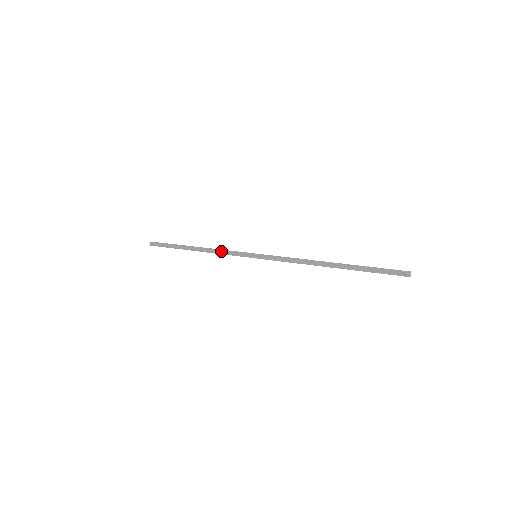
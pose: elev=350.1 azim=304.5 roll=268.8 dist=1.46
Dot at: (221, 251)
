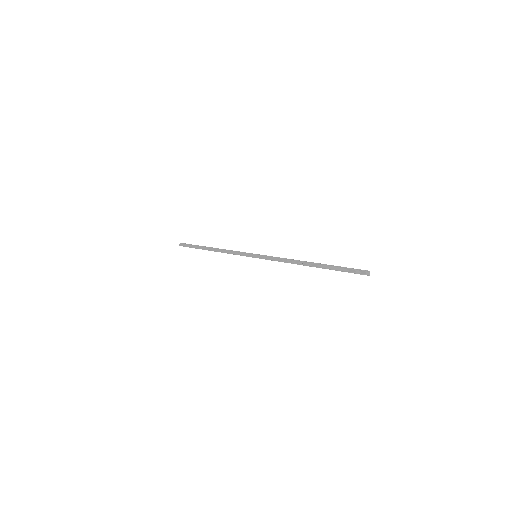
Dot at: (230, 252)
